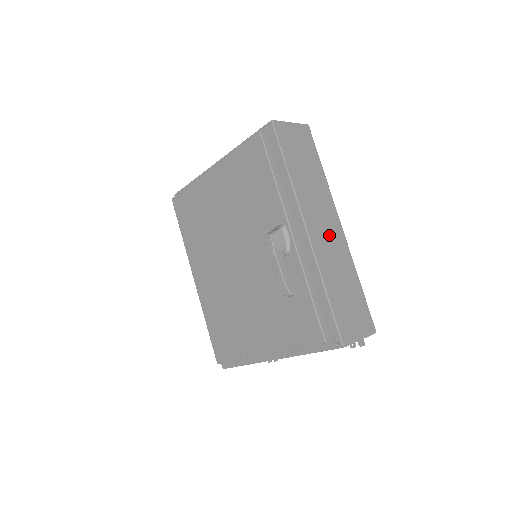
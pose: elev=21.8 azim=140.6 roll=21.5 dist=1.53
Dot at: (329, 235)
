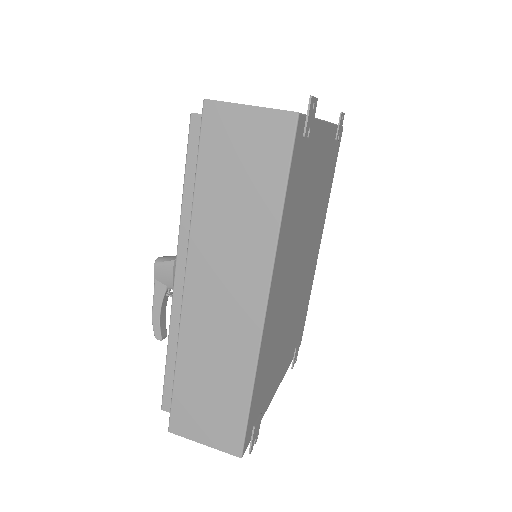
Dot at: (226, 308)
